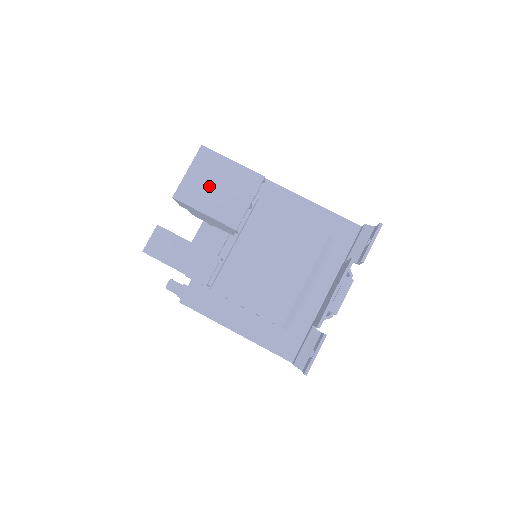
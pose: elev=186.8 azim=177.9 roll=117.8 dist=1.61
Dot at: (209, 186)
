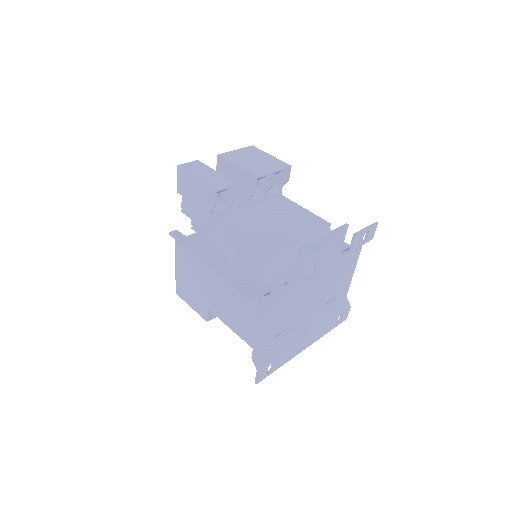
Dot at: (247, 158)
